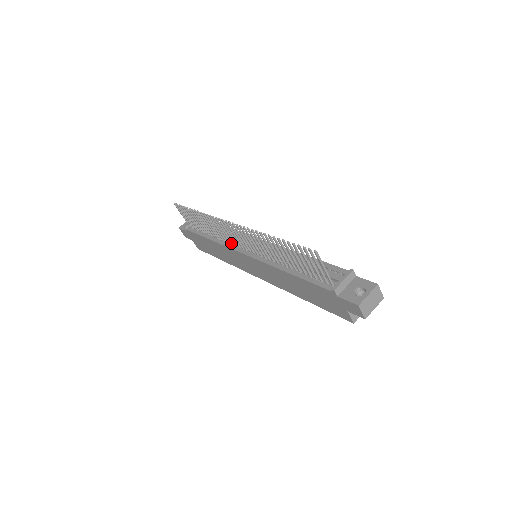
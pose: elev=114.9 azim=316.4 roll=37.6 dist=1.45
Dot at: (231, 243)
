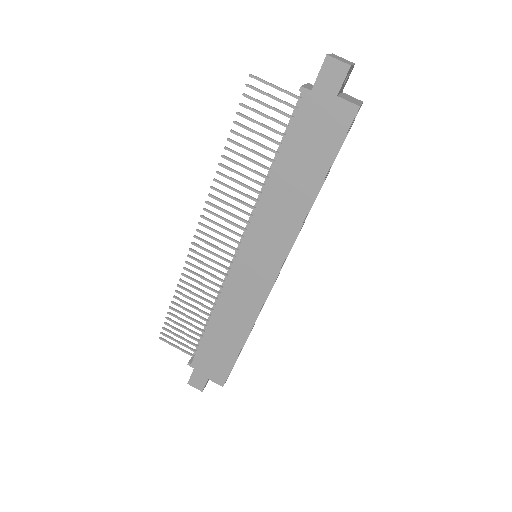
Dot at: (225, 276)
